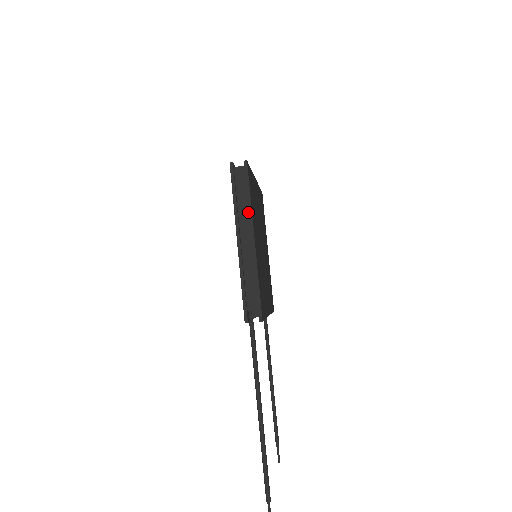
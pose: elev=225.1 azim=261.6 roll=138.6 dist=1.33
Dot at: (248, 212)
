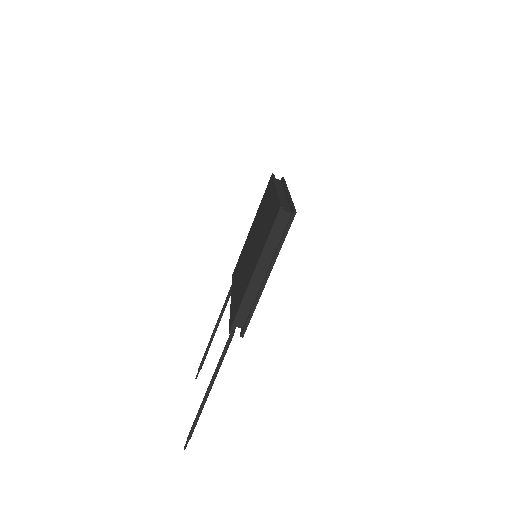
Dot at: (274, 253)
